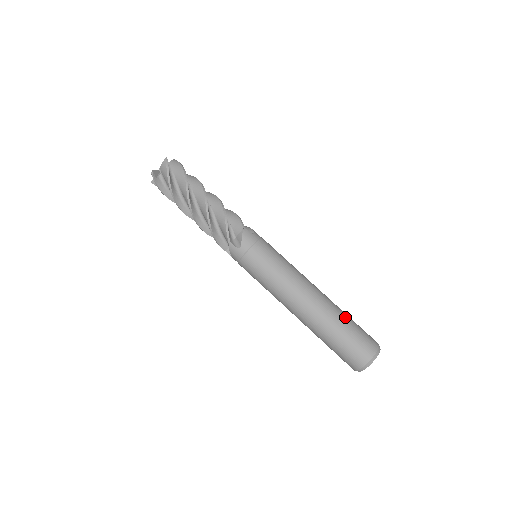
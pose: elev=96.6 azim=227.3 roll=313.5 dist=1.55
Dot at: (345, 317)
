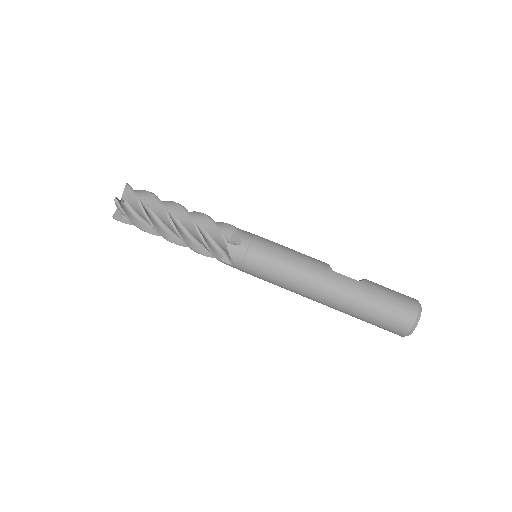
Dot at: (370, 297)
